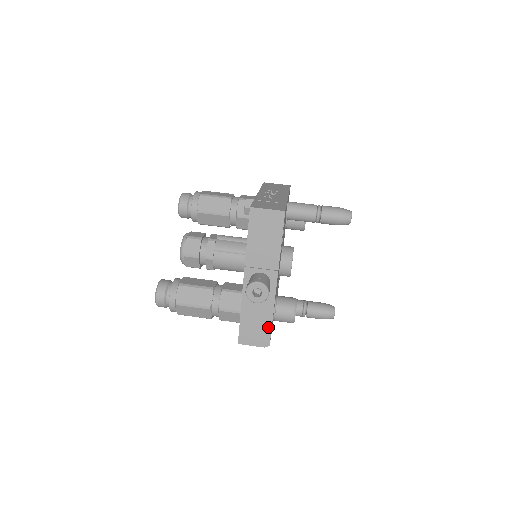
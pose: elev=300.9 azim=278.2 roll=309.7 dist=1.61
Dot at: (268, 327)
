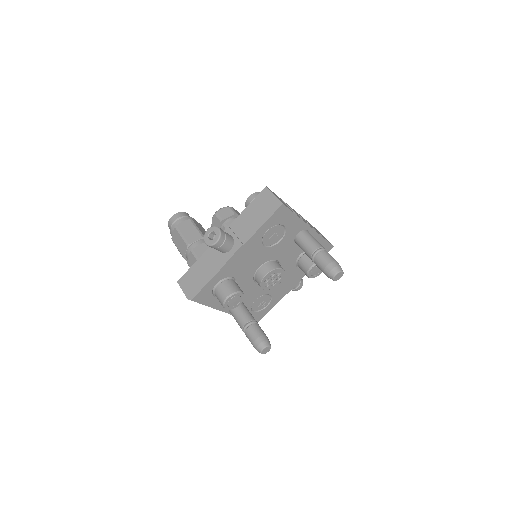
Dot at: (203, 284)
